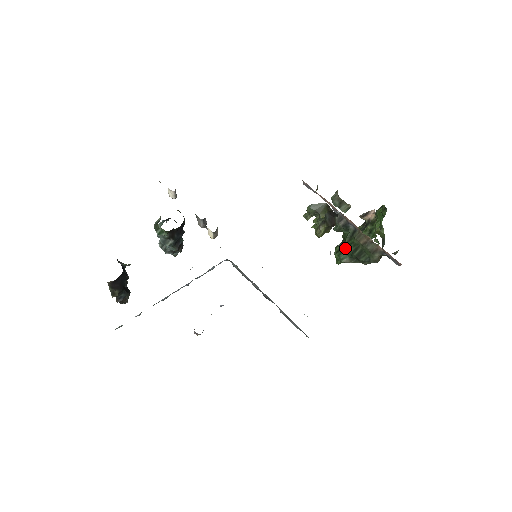
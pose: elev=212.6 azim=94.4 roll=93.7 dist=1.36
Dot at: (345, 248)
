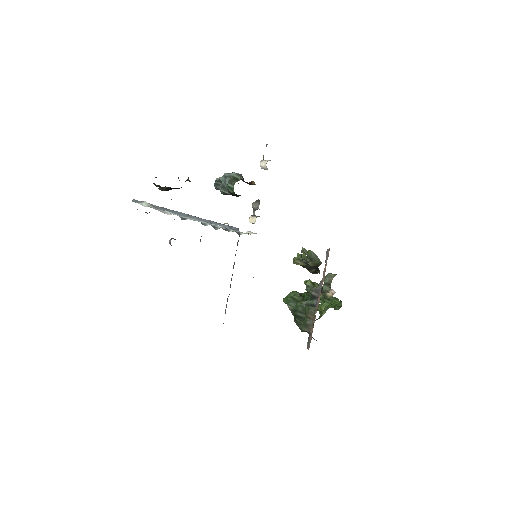
Dot at: (298, 303)
